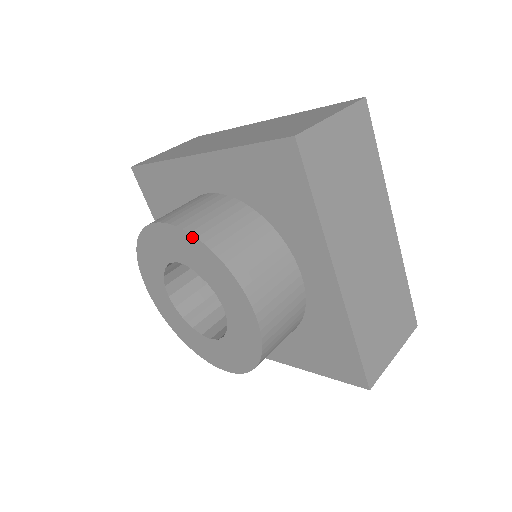
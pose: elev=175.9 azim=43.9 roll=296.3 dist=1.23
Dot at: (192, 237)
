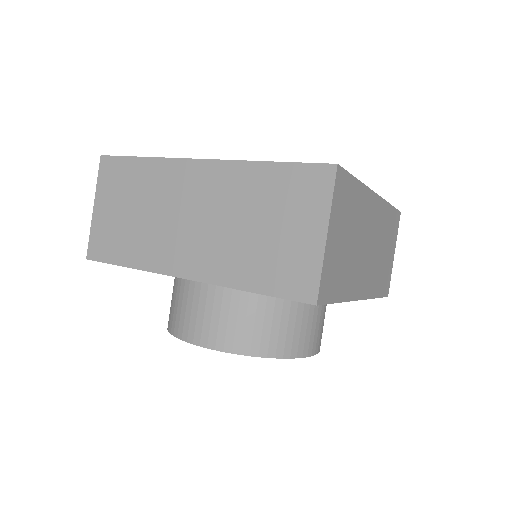
Dot at: (244, 355)
